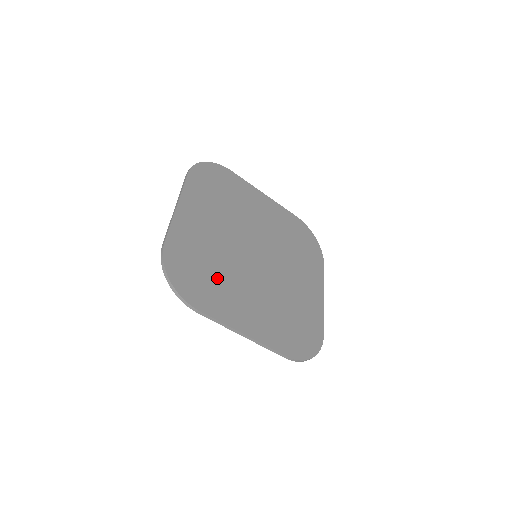
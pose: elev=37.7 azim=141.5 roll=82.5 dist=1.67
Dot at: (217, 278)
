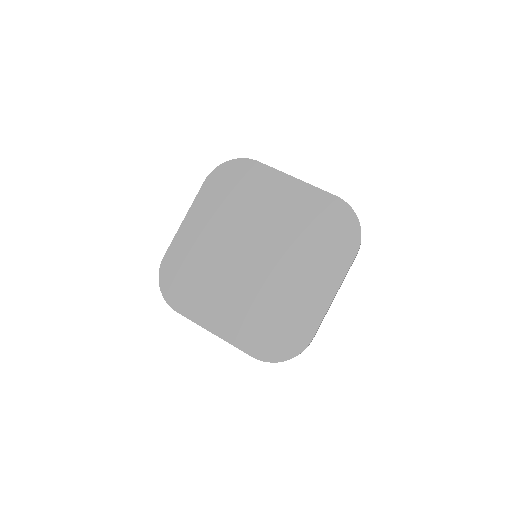
Dot at: (202, 283)
